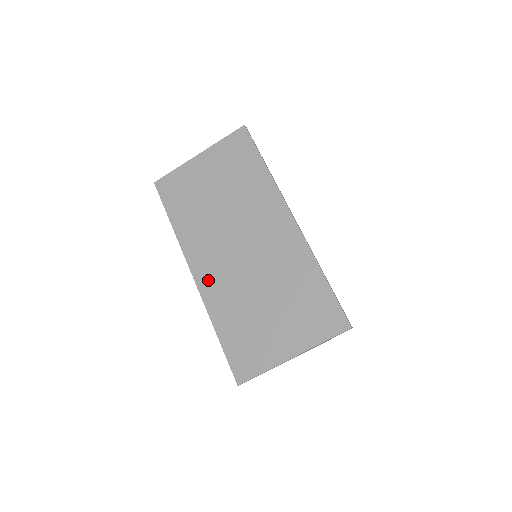
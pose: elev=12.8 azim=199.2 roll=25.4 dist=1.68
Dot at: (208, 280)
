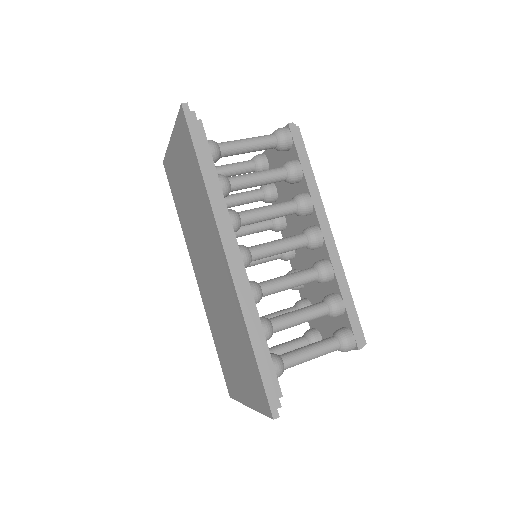
Dot at: (202, 289)
